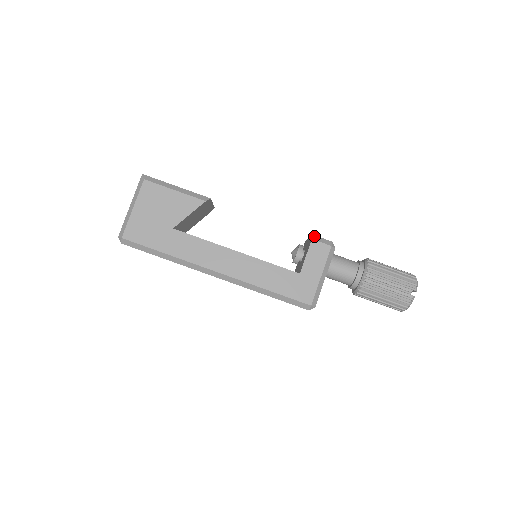
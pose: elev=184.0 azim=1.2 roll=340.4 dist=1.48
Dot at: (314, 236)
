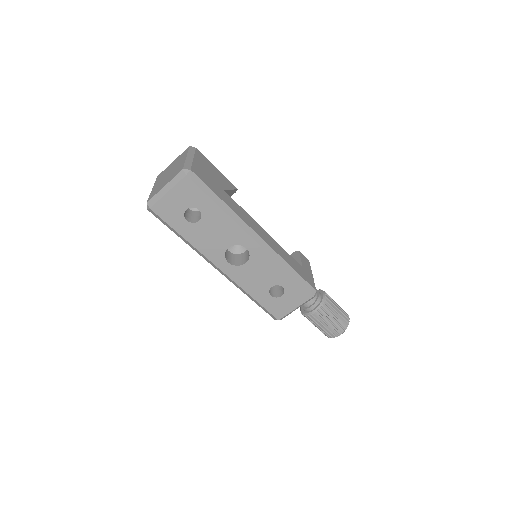
Dot at: (297, 252)
